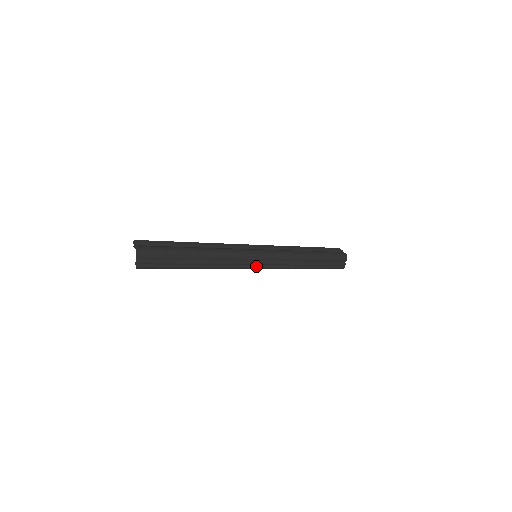
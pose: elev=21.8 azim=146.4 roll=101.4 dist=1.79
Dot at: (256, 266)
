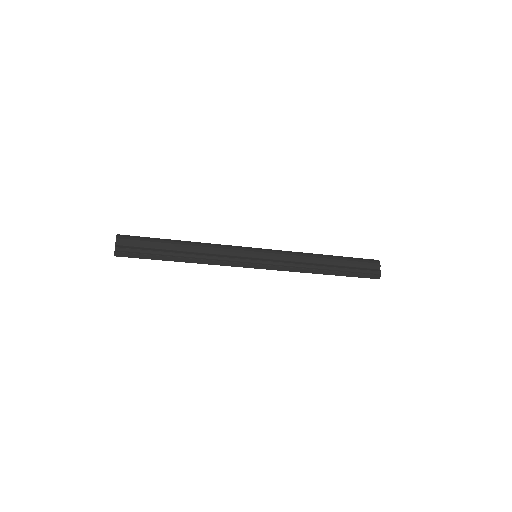
Dot at: (255, 263)
